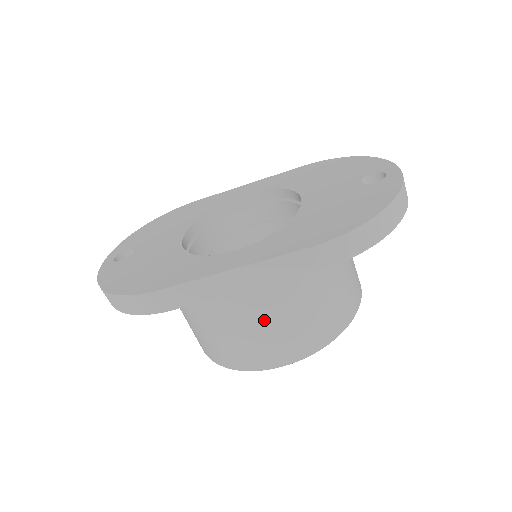
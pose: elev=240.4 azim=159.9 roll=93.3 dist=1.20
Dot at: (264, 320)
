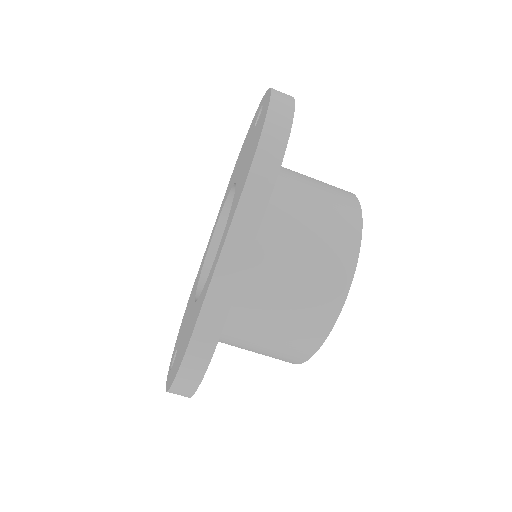
Dot at: (287, 273)
